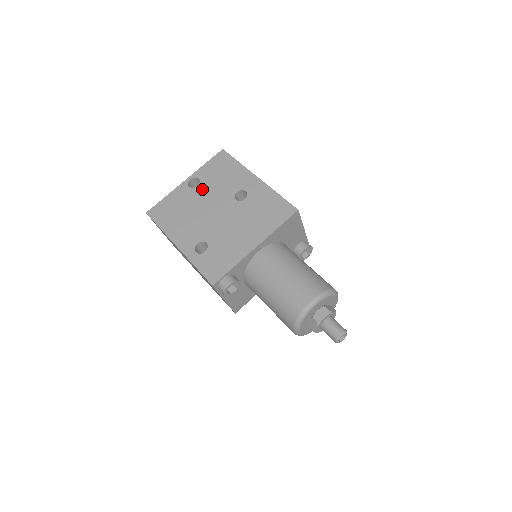
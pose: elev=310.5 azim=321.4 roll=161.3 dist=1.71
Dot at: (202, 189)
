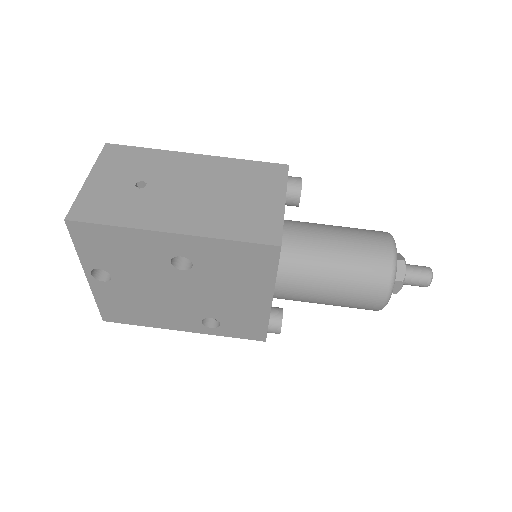
Dot at: (123, 278)
